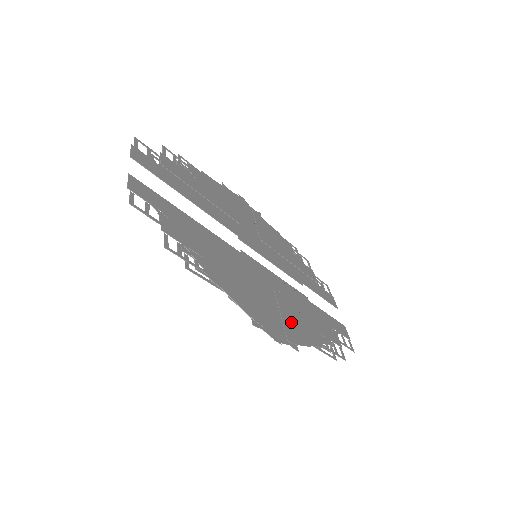
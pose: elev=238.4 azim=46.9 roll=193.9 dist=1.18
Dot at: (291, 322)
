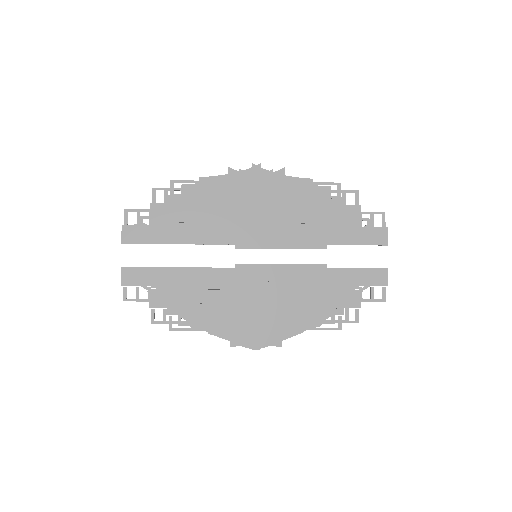
Dot at: (282, 318)
